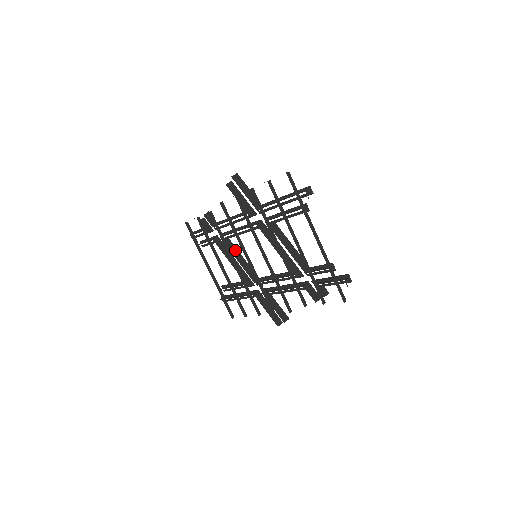
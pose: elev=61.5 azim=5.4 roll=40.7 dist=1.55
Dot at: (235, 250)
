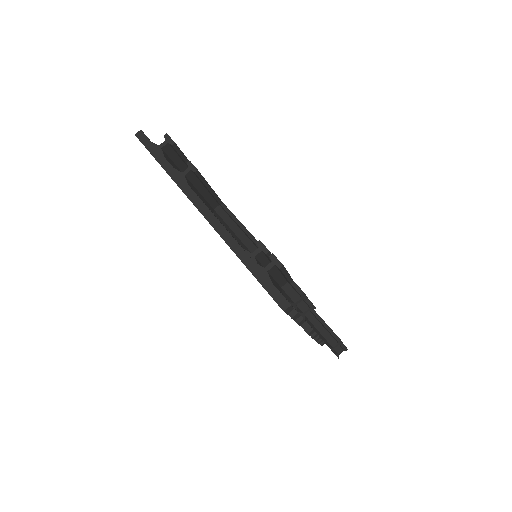
Dot at: occluded
